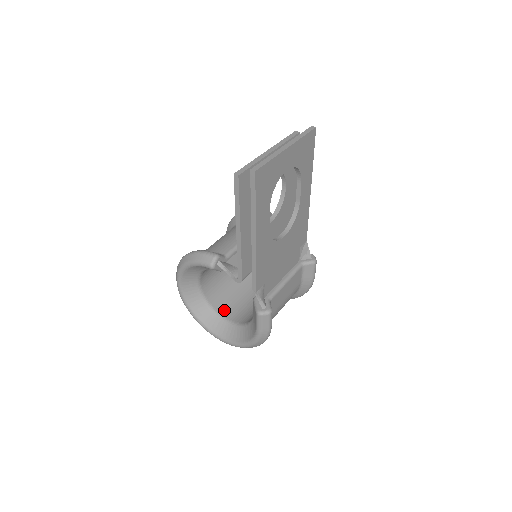
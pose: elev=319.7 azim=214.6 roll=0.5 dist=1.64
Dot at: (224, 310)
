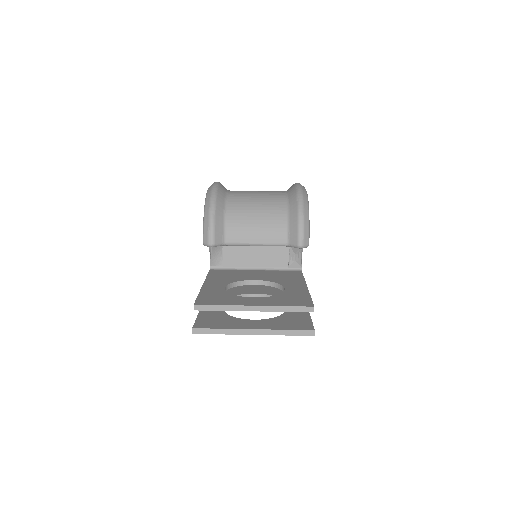
Dot at: occluded
